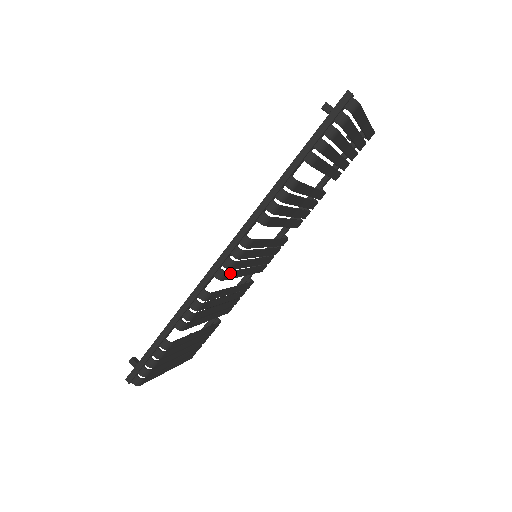
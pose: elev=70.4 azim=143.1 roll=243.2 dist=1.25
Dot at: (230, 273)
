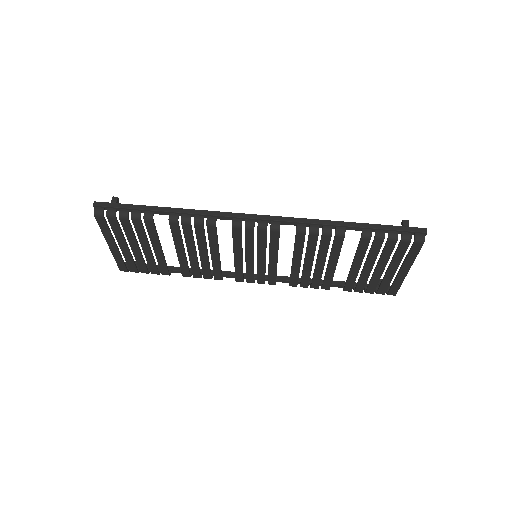
Dot at: (241, 232)
